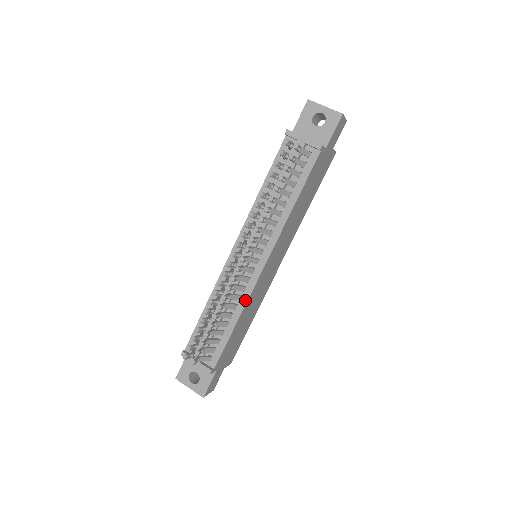
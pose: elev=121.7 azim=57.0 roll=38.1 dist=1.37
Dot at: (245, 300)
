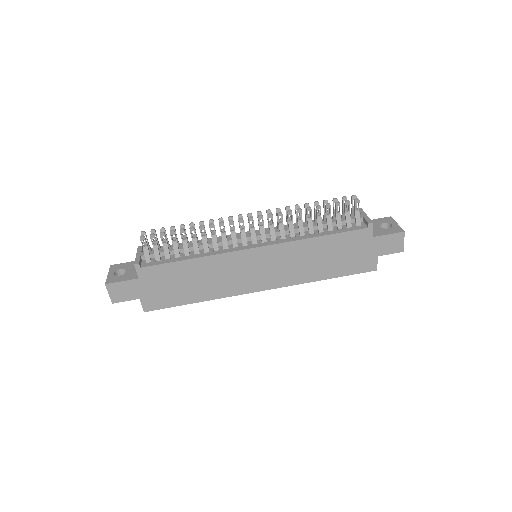
Dot at: (217, 253)
